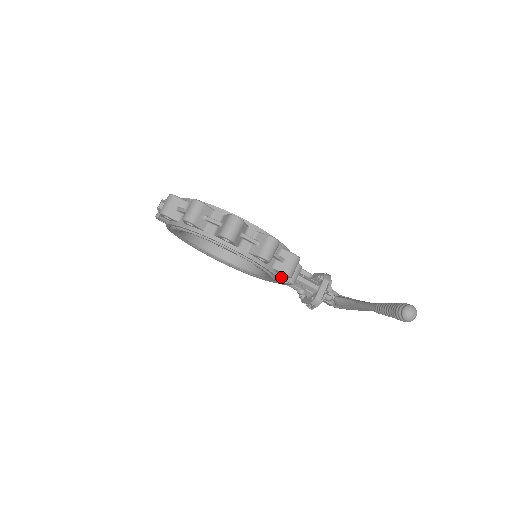
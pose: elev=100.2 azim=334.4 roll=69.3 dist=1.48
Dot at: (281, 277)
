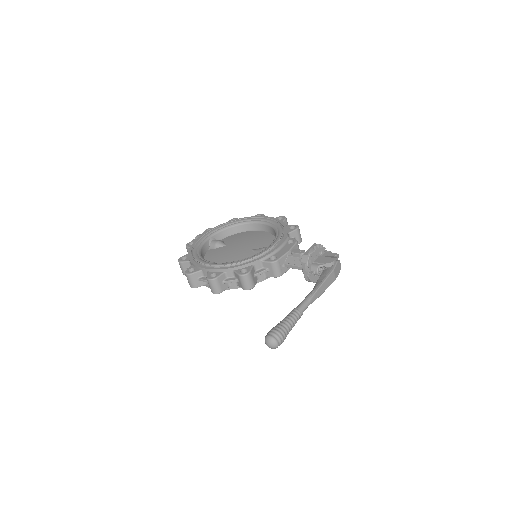
Dot at: (264, 277)
